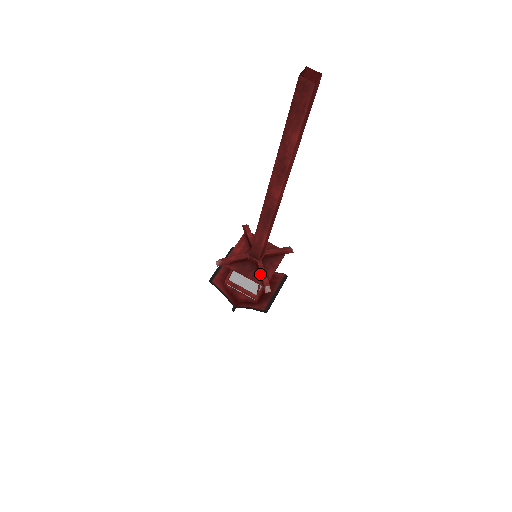
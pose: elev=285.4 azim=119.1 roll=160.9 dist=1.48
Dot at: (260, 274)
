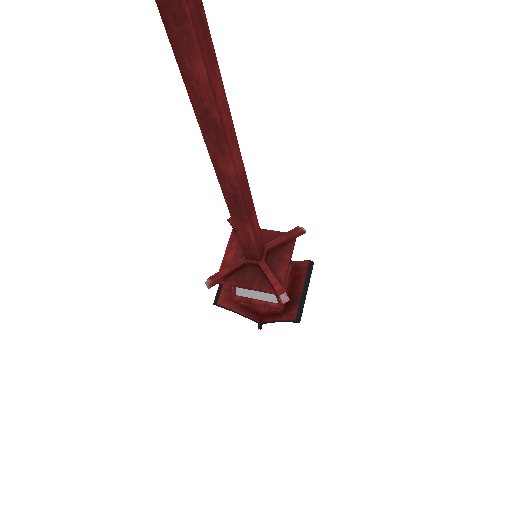
Dot at: (268, 280)
